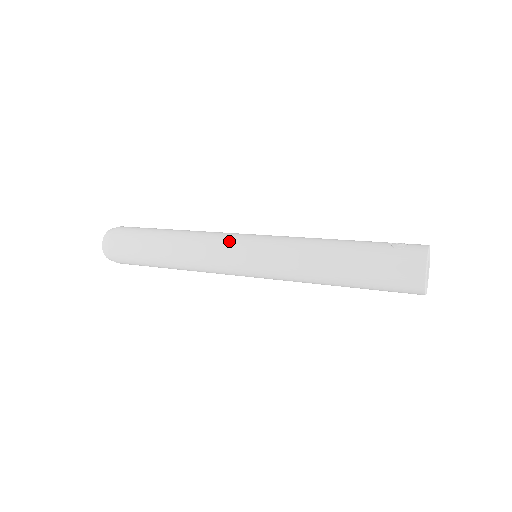
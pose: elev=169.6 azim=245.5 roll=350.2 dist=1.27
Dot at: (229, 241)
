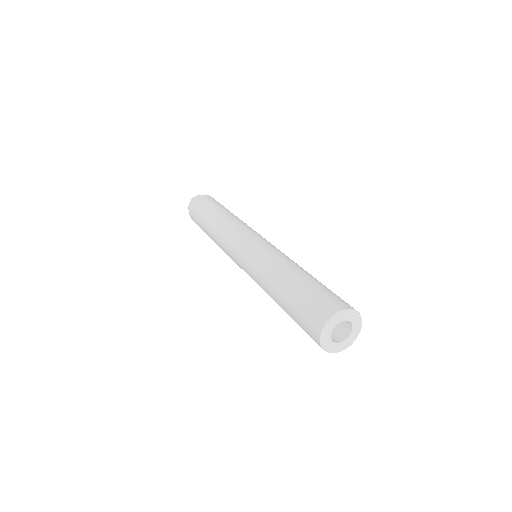
Dot at: (231, 249)
